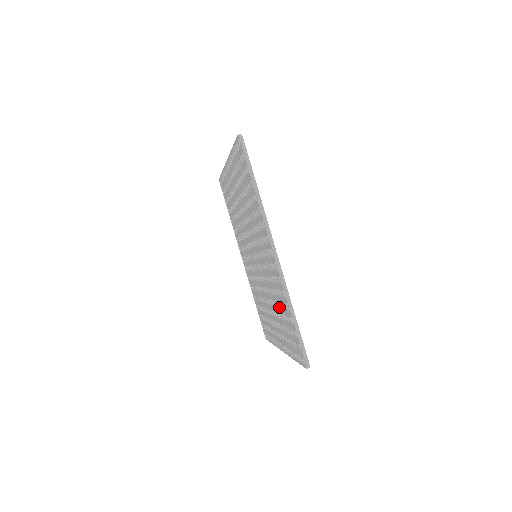
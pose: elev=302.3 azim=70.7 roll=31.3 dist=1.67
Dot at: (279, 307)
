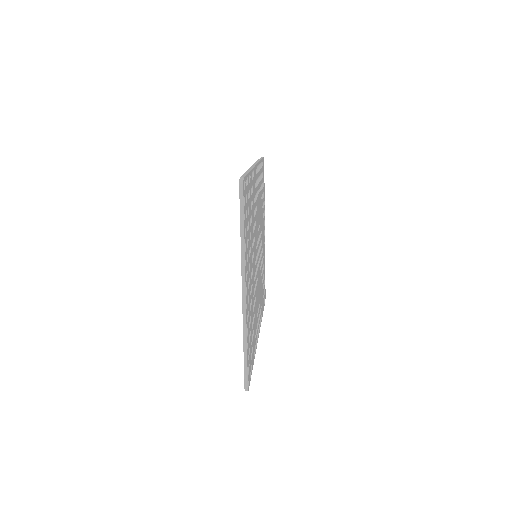
Dot at: occluded
